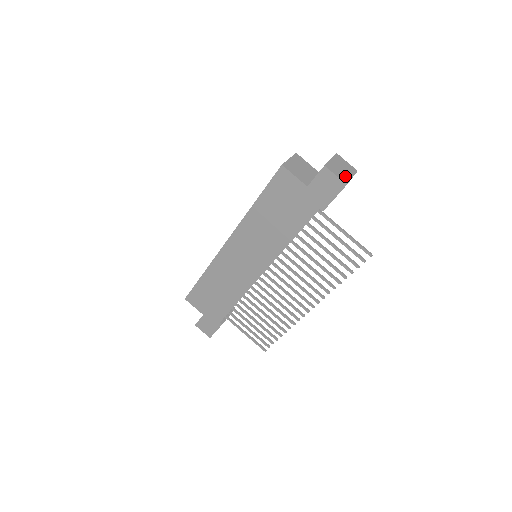
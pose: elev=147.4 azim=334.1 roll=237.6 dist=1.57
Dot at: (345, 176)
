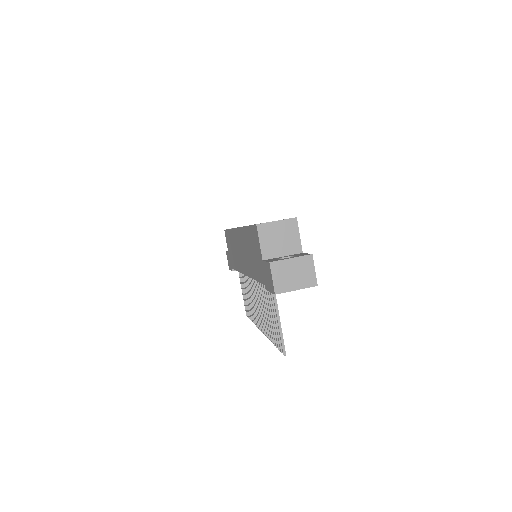
Dot at: (286, 284)
